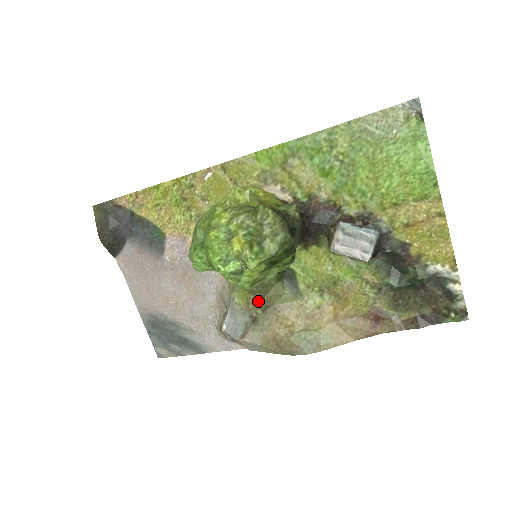
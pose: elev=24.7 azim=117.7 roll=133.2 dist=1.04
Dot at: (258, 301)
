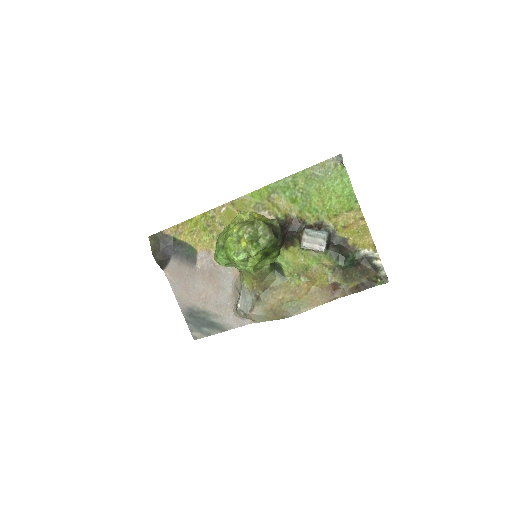
Dot at: (259, 284)
